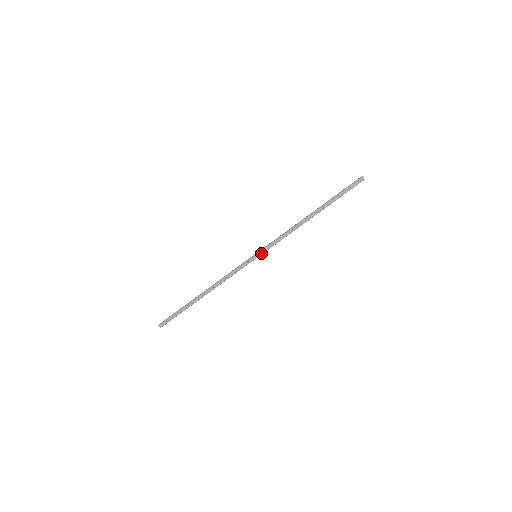
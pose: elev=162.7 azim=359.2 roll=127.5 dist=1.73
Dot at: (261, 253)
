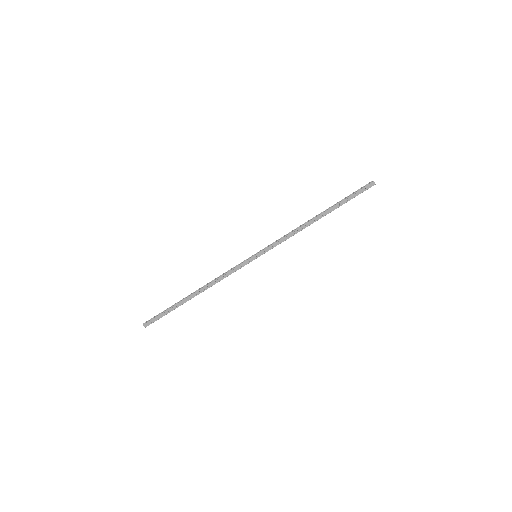
Dot at: (262, 253)
